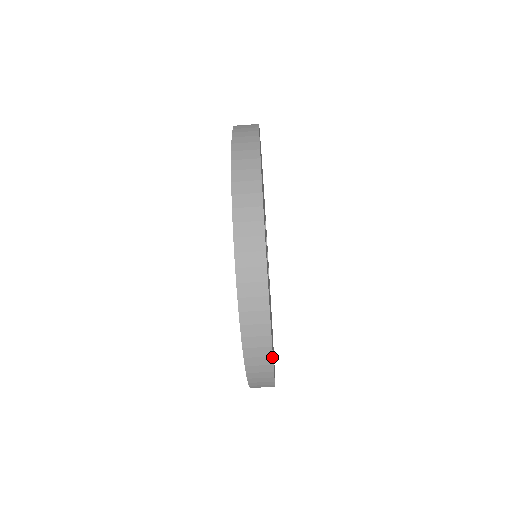
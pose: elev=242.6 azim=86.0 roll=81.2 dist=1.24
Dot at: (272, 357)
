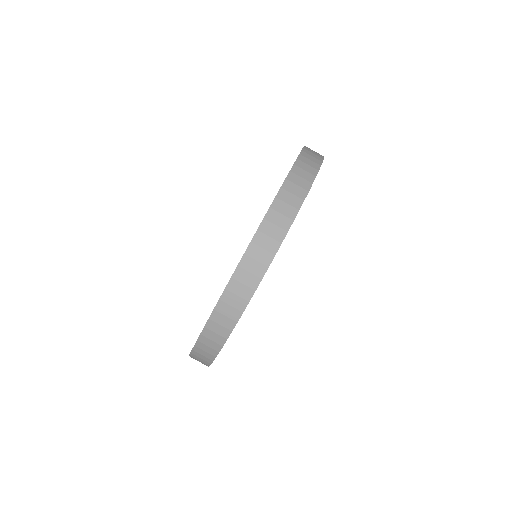
Dot at: (298, 211)
